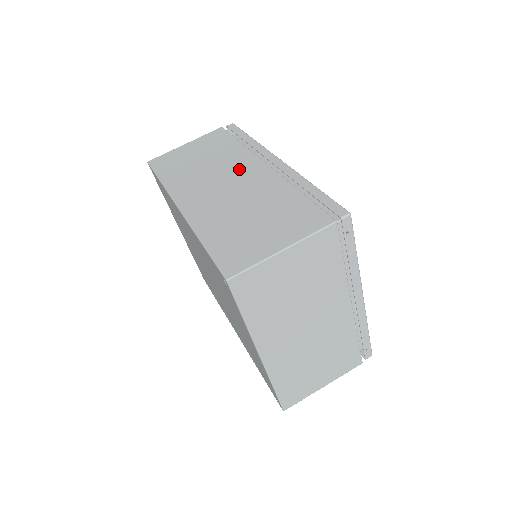
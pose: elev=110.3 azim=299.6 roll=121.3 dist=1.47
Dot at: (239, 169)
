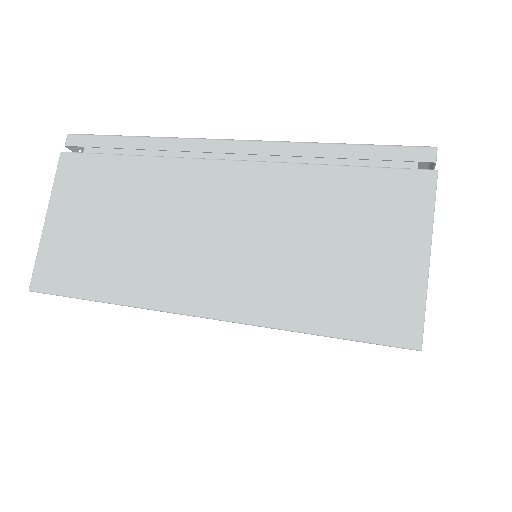
Dot at: (198, 197)
